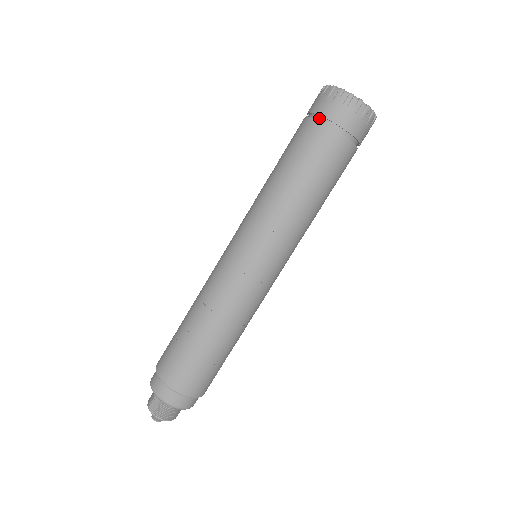
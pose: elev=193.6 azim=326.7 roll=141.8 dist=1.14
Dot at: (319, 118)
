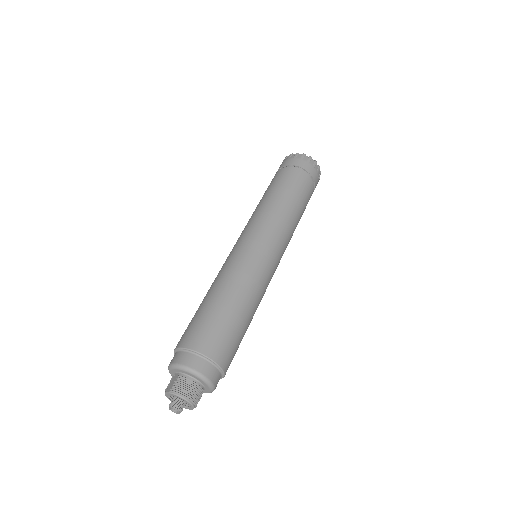
Dot at: occluded
